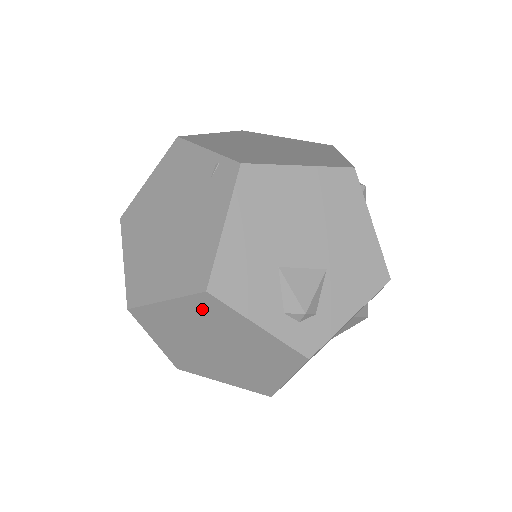
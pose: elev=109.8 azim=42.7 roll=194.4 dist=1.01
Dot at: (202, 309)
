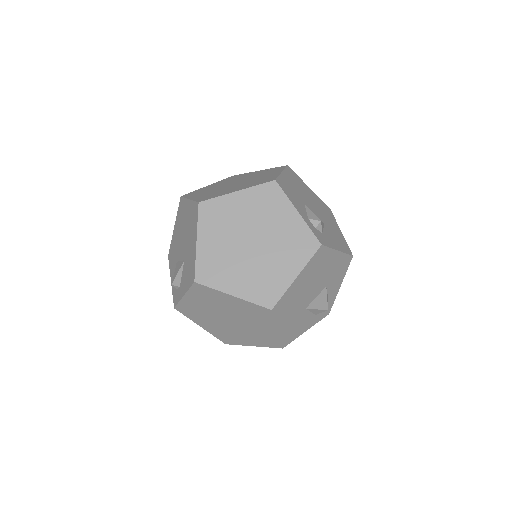
Dot at: (263, 197)
